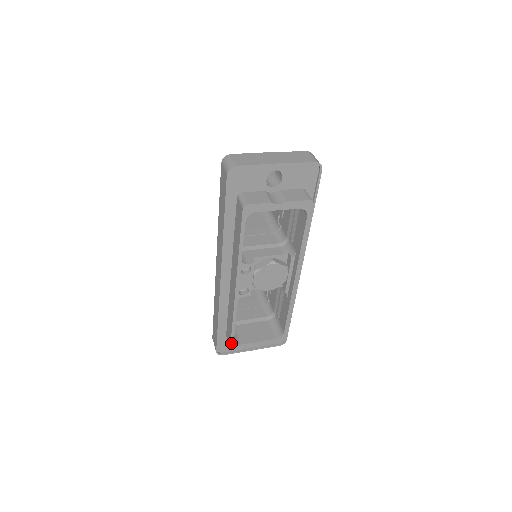
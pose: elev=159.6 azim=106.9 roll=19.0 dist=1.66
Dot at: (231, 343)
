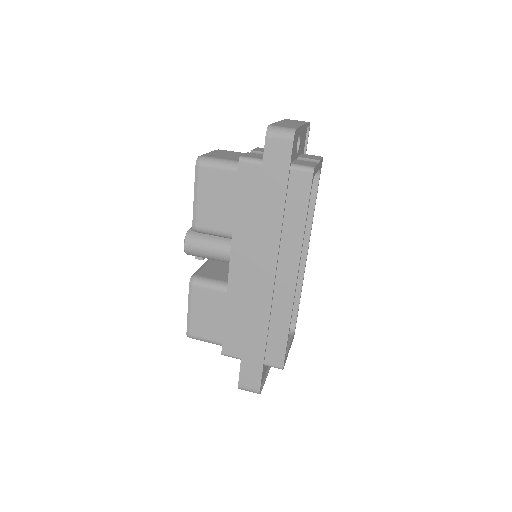
Dot at: (284, 359)
